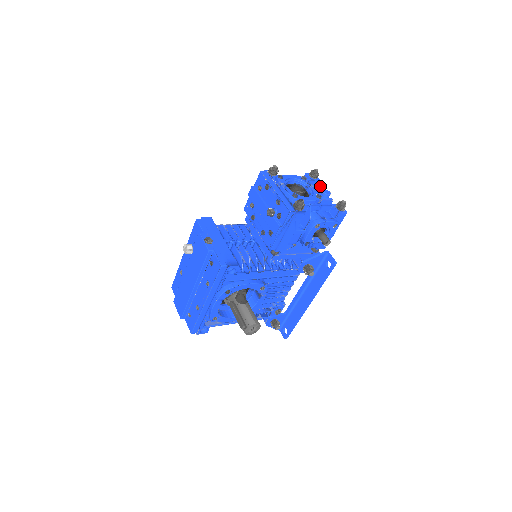
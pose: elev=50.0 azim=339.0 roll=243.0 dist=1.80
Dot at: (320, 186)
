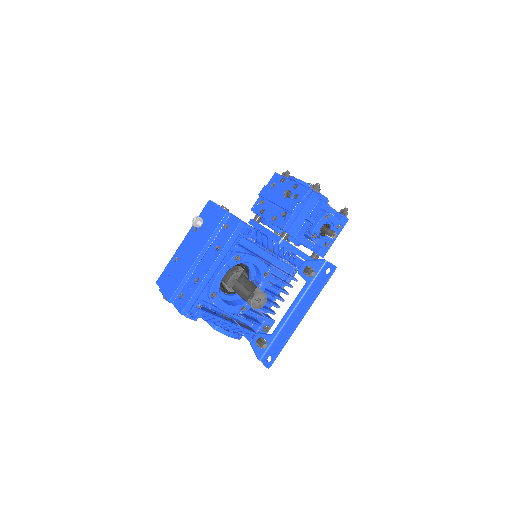
Dot at: occluded
